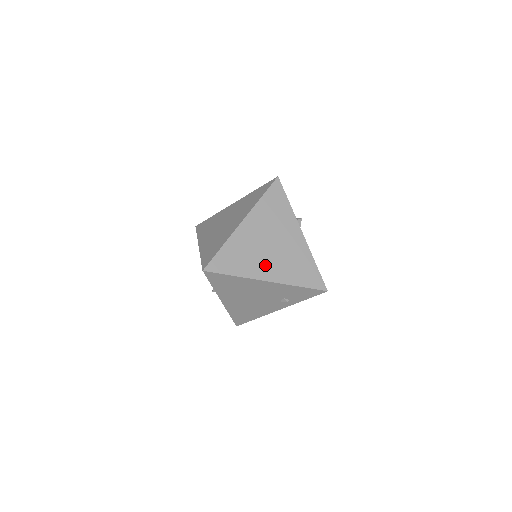
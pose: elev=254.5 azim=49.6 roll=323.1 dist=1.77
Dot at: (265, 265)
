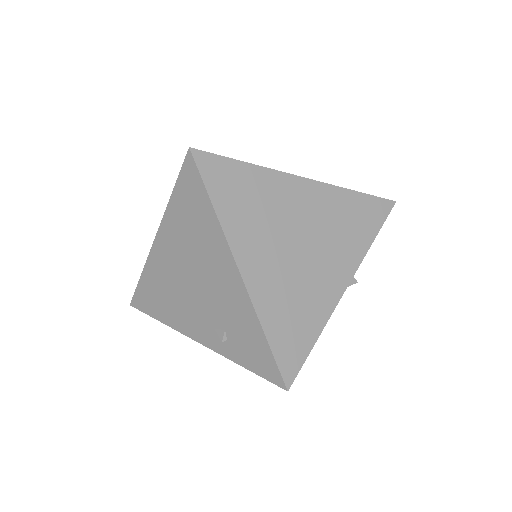
Dot at: (263, 252)
